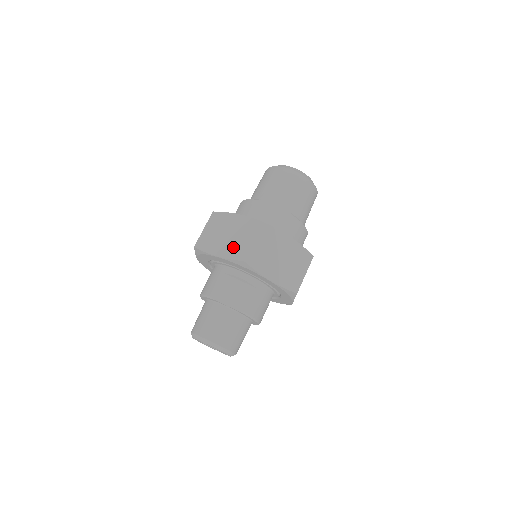
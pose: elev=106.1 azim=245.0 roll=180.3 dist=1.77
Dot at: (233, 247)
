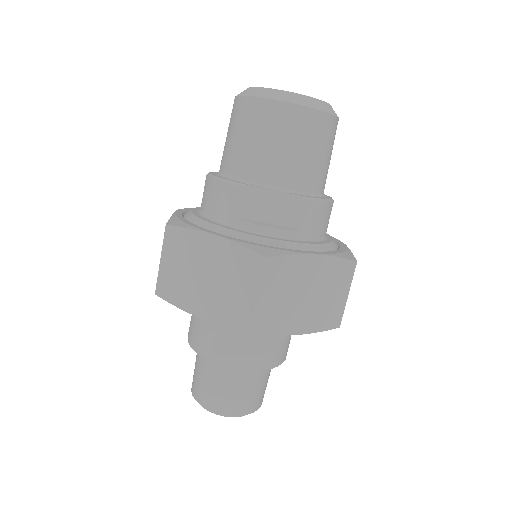
Dot at: (223, 304)
